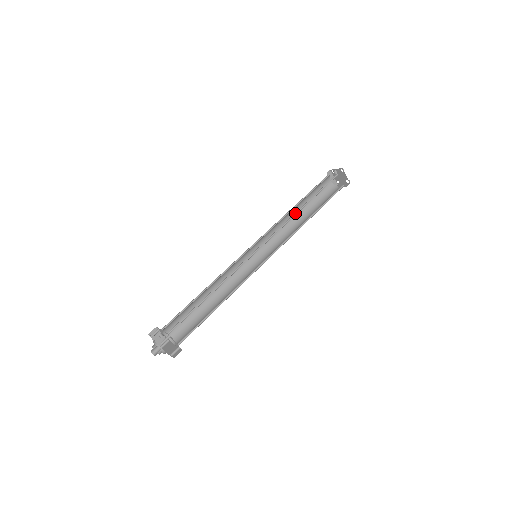
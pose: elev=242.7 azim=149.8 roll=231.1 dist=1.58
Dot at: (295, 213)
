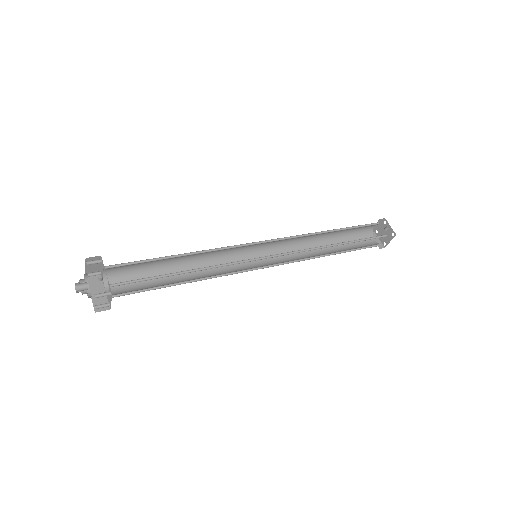
Dot at: occluded
